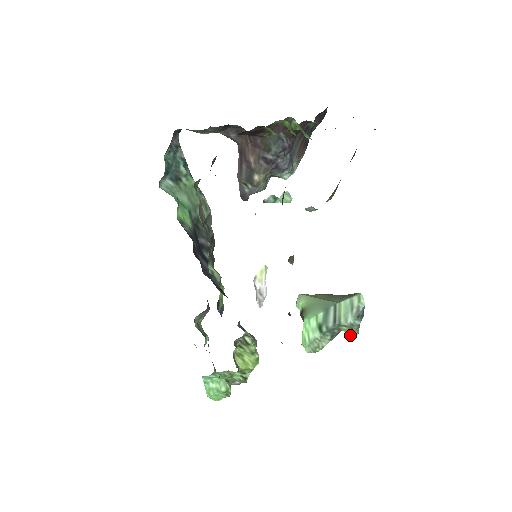
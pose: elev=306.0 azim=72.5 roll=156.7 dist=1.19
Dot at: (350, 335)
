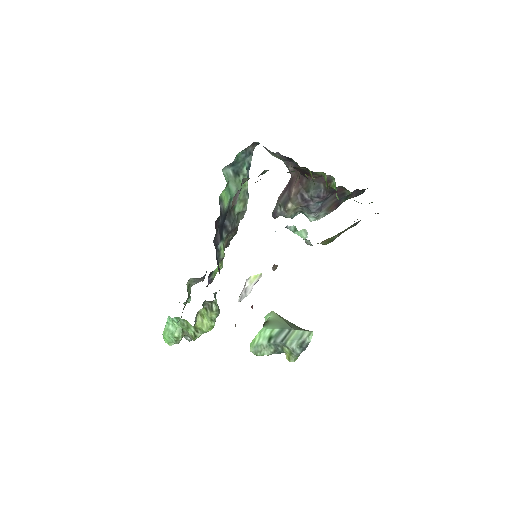
Dot at: (288, 358)
